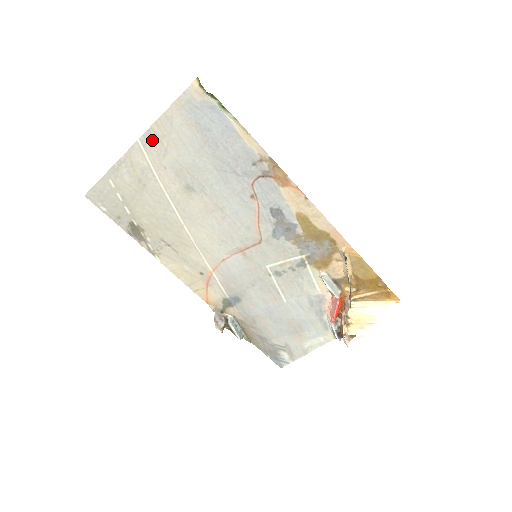
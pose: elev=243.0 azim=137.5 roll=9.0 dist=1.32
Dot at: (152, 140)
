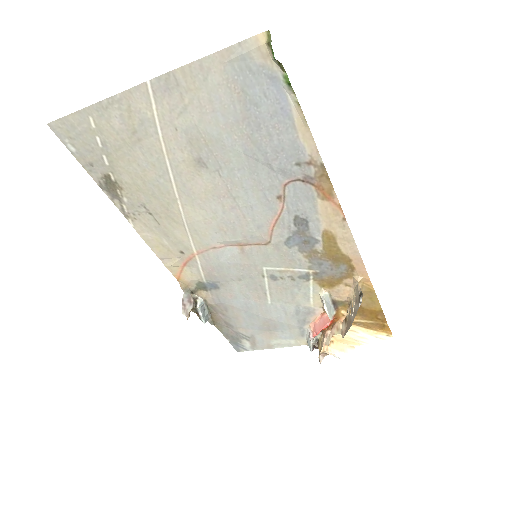
Dot at: (169, 88)
